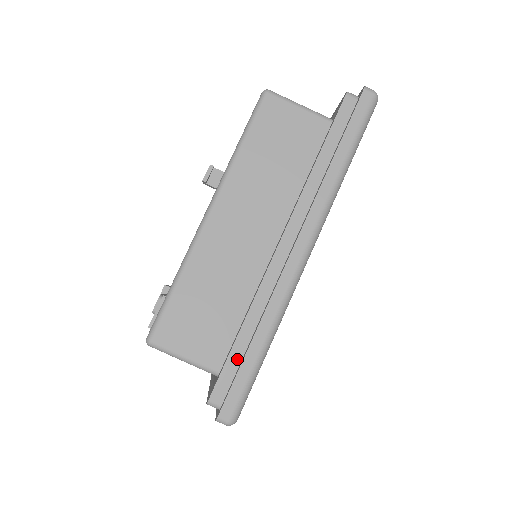
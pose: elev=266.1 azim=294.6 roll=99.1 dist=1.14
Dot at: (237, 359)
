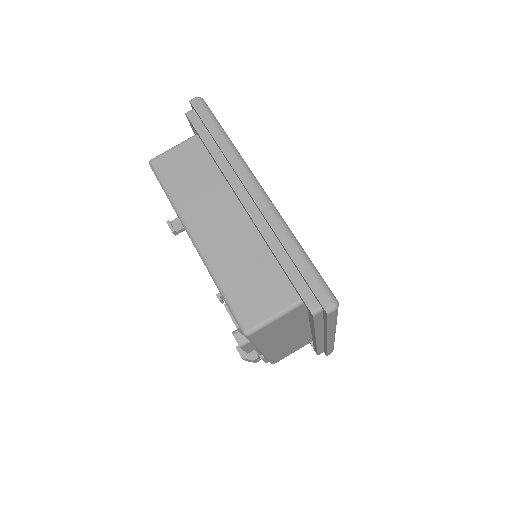
Dot at: (296, 275)
